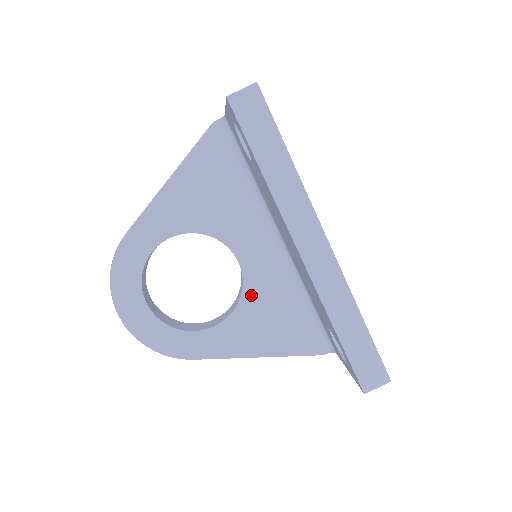
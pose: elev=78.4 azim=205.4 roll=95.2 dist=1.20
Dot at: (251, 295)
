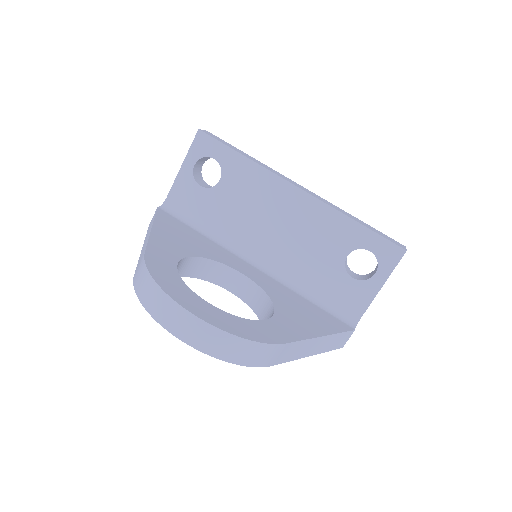
Dot at: (273, 294)
